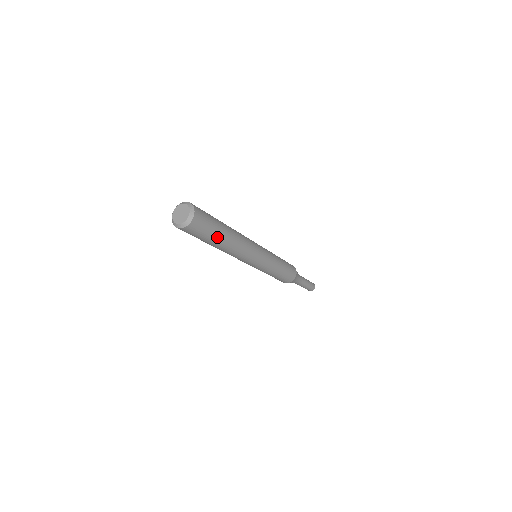
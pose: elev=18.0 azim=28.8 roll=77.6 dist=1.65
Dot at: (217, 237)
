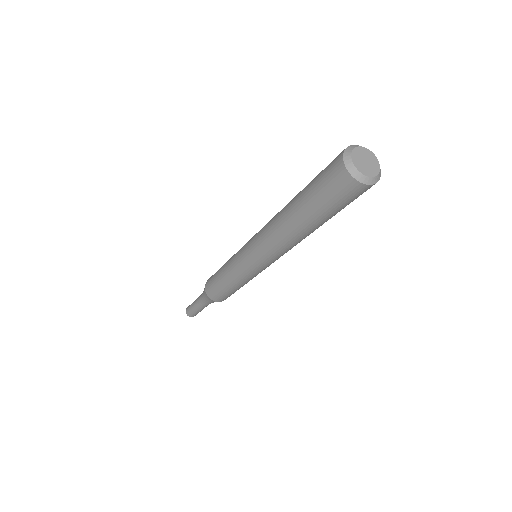
Dot at: (331, 217)
